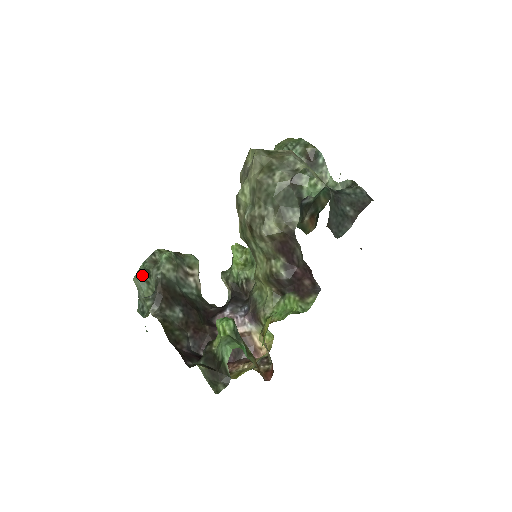
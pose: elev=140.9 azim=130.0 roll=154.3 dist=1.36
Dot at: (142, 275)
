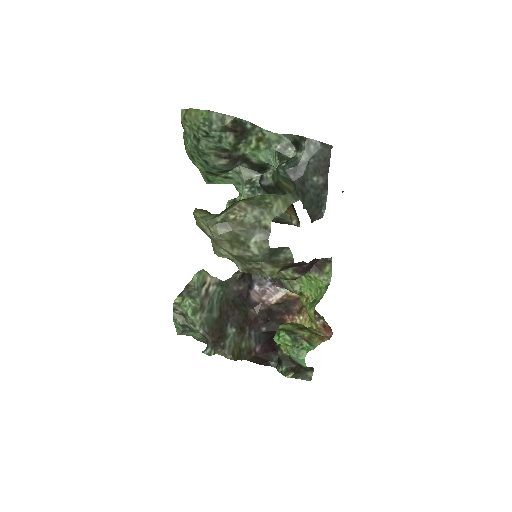
Dot at: (183, 330)
